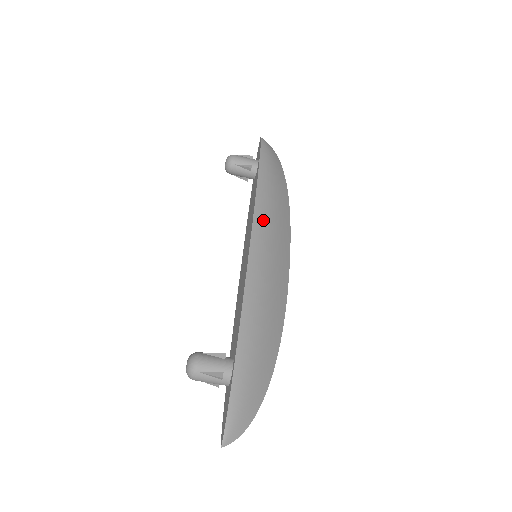
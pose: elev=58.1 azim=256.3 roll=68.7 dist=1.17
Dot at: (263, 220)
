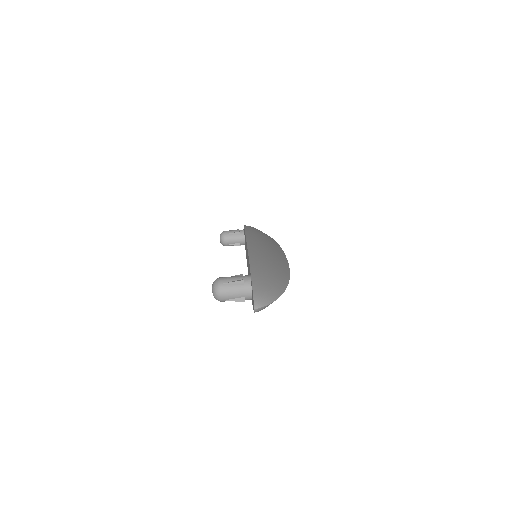
Dot at: (254, 234)
